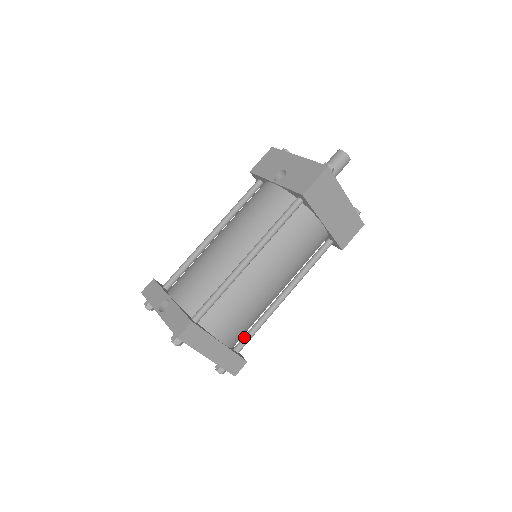
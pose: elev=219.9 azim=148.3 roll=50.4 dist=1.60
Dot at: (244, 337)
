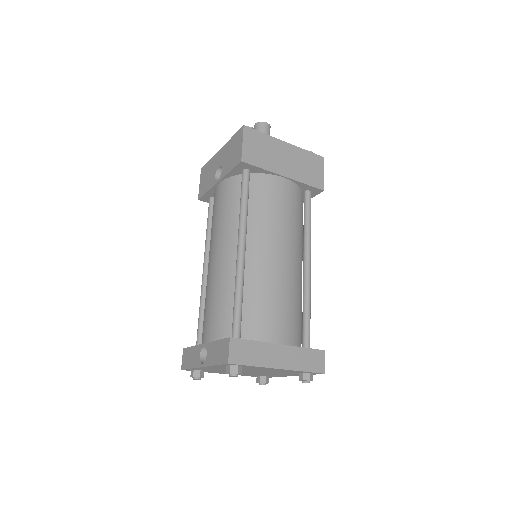
Dot at: (302, 330)
